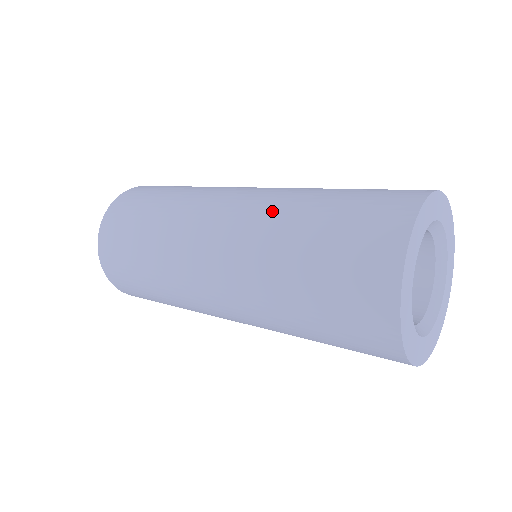
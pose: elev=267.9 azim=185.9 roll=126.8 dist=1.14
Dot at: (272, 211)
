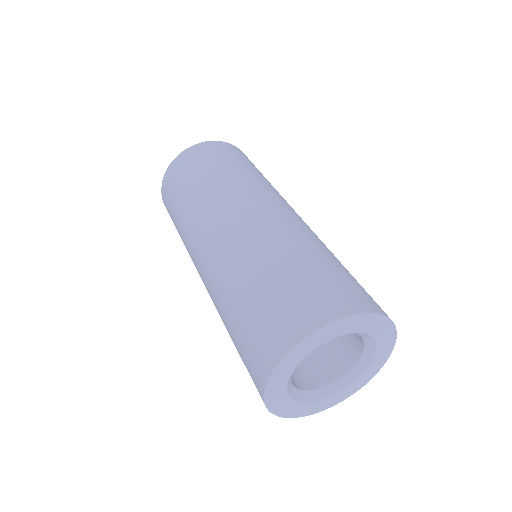
Dot at: (274, 235)
